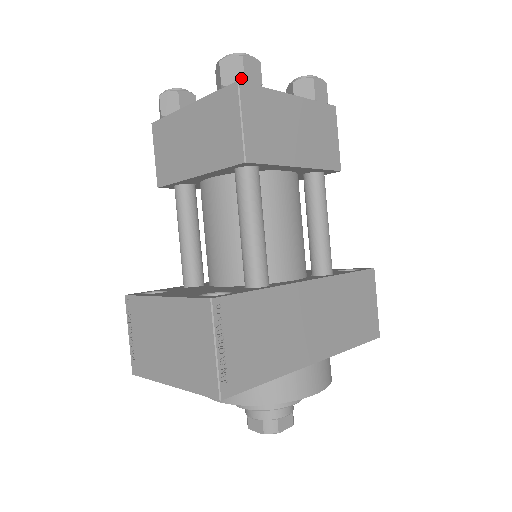
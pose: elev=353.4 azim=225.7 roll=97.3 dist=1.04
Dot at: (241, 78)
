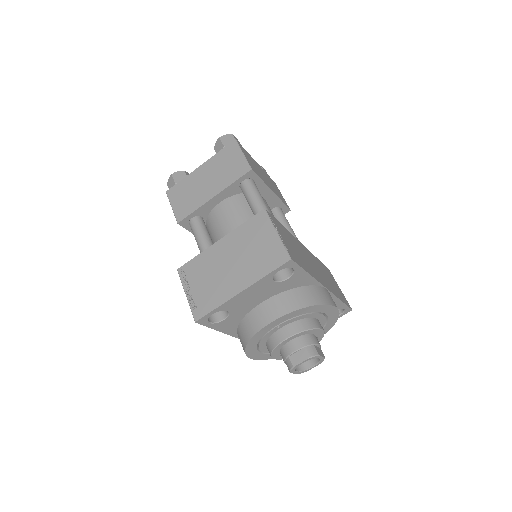
Dot at: occluded
